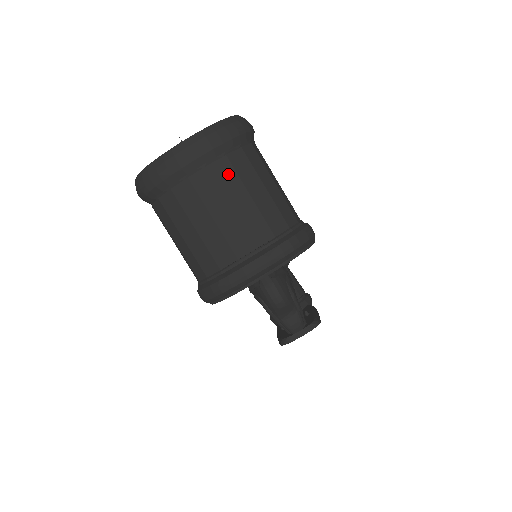
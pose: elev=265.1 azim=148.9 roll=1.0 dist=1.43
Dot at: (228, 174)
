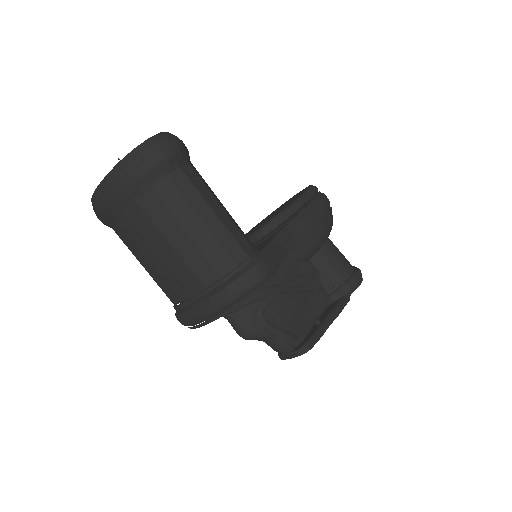
Dot at: (144, 221)
